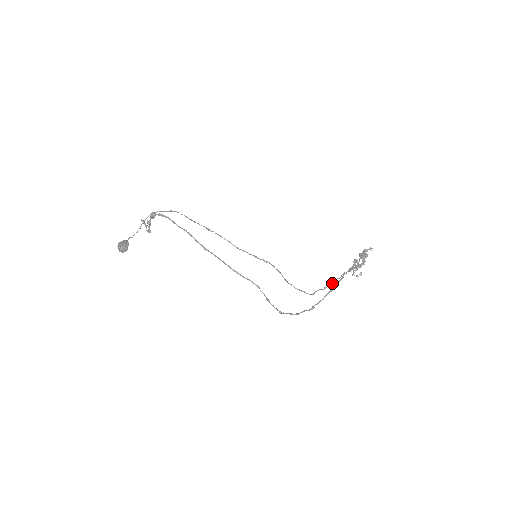
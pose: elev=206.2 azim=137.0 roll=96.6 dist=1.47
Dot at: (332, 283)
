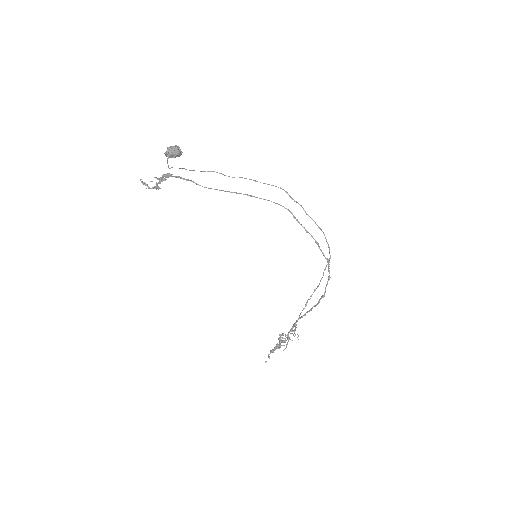
Dot at: occluded
